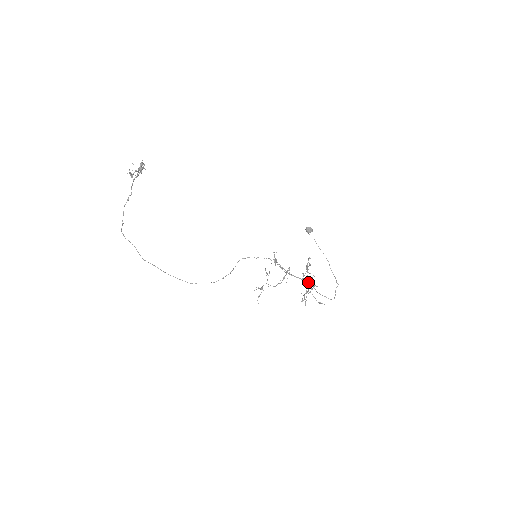
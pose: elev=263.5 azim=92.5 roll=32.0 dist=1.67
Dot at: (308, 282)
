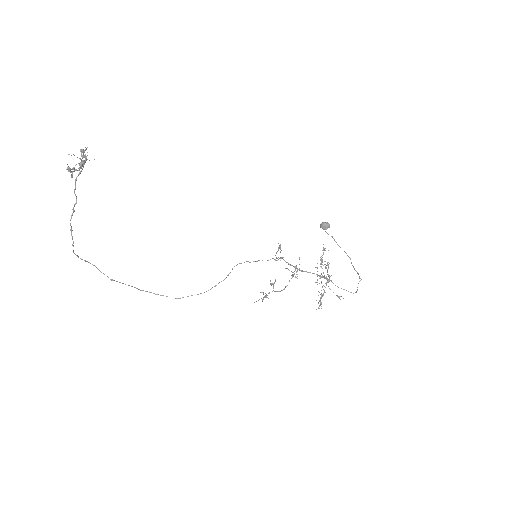
Dot at: (323, 276)
